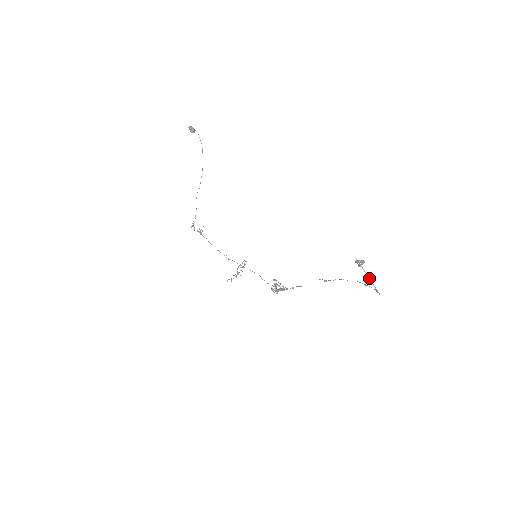
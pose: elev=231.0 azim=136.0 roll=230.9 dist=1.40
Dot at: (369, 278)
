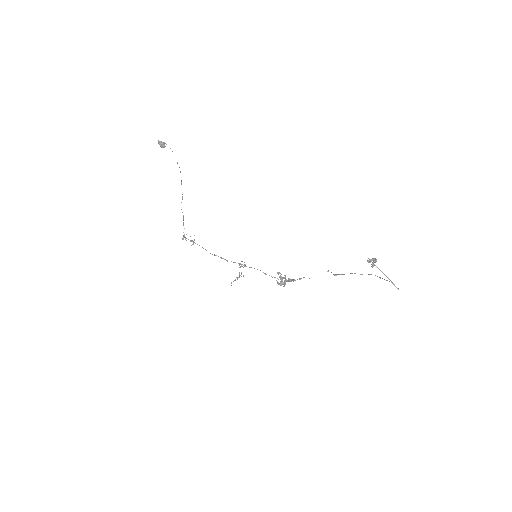
Dot at: occluded
